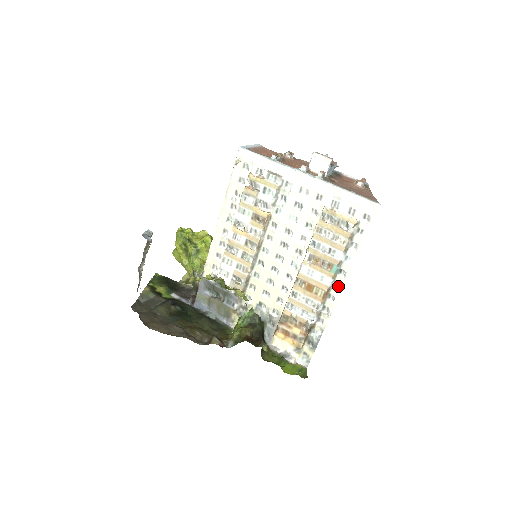
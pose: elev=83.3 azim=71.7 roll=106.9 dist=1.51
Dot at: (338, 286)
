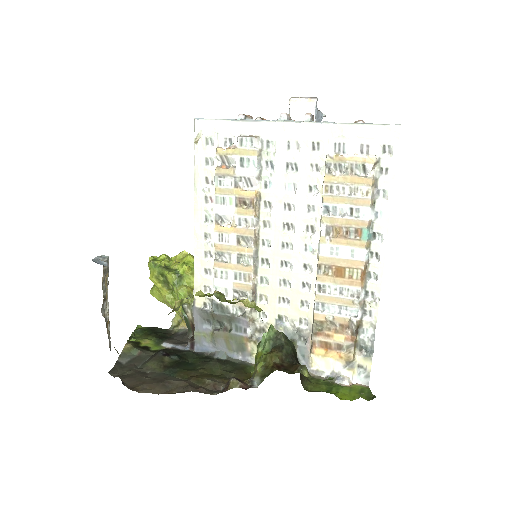
Dot at: (377, 257)
